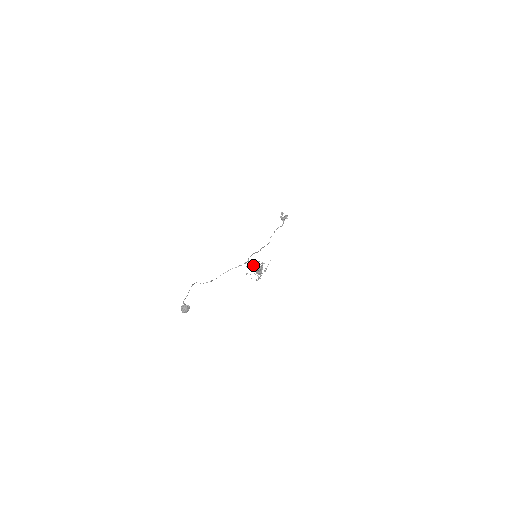
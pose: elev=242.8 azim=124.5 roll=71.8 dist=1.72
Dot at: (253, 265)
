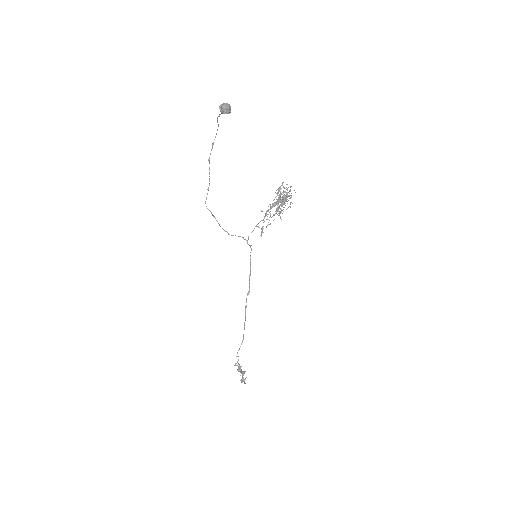
Dot at: occluded
